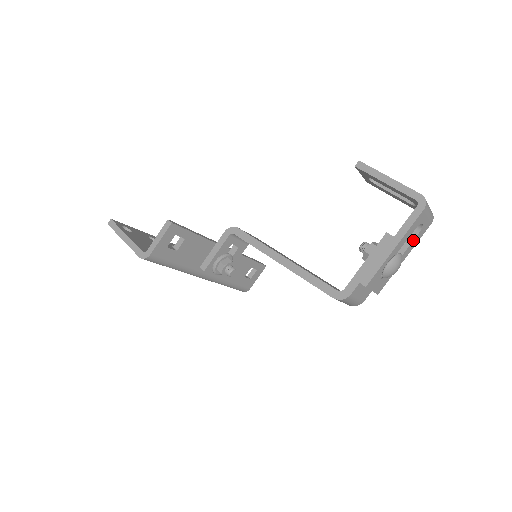
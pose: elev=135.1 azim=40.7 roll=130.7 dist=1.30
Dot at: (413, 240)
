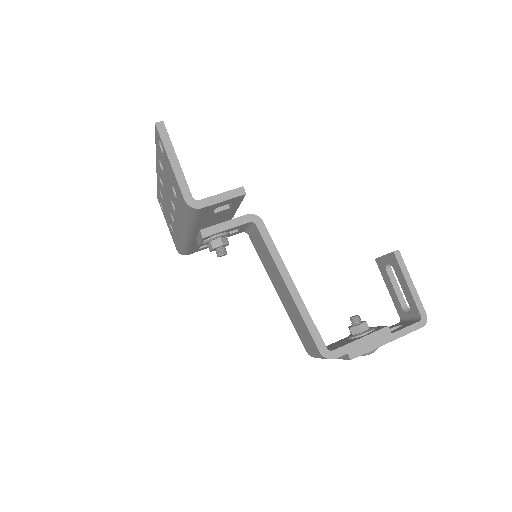
Dot at: occluded
